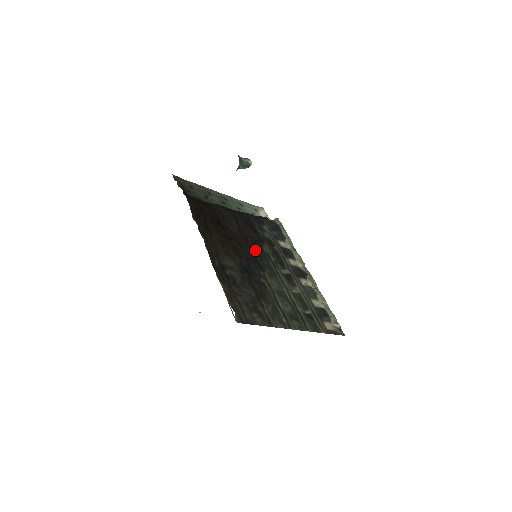
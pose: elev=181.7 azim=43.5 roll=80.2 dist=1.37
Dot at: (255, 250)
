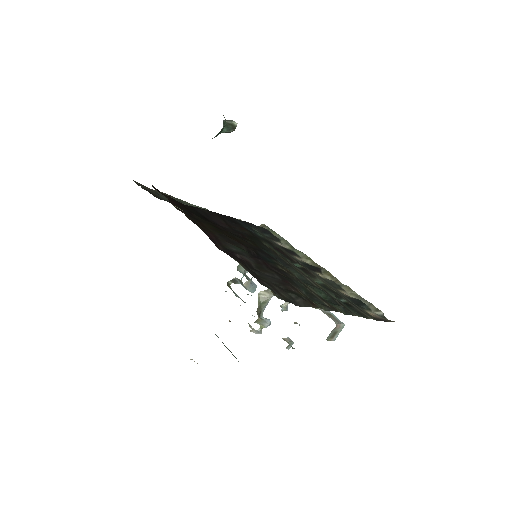
Dot at: (256, 243)
